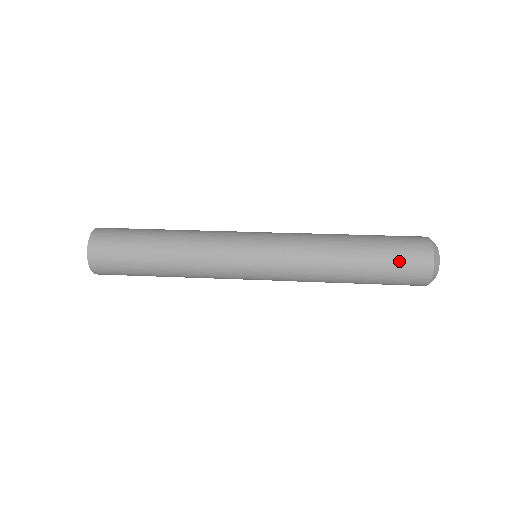
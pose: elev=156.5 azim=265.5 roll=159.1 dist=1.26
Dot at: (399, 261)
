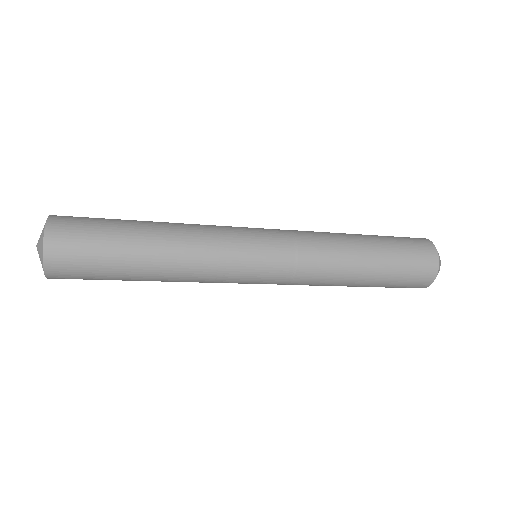
Dot at: (409, 266)
